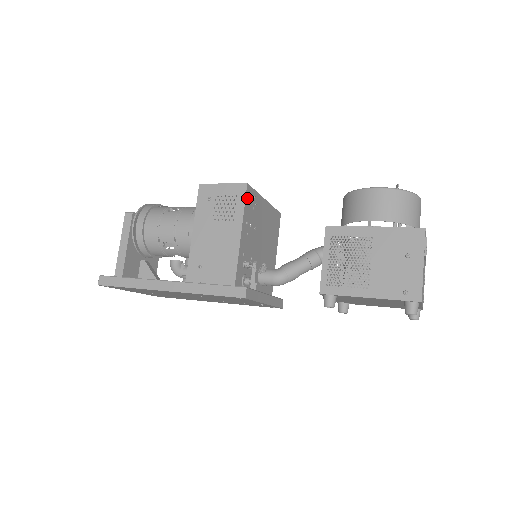
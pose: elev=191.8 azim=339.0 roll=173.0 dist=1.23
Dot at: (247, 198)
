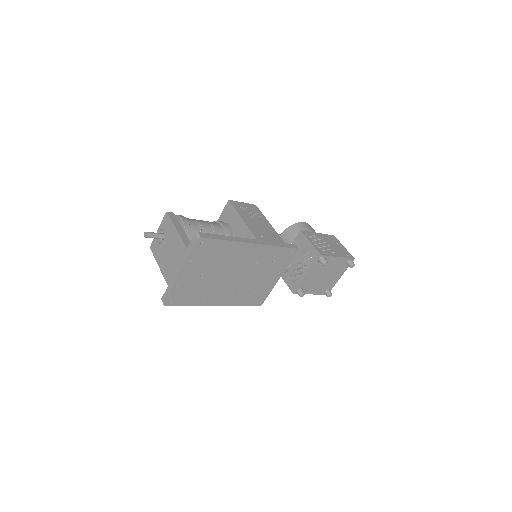
Dot at: occluded
